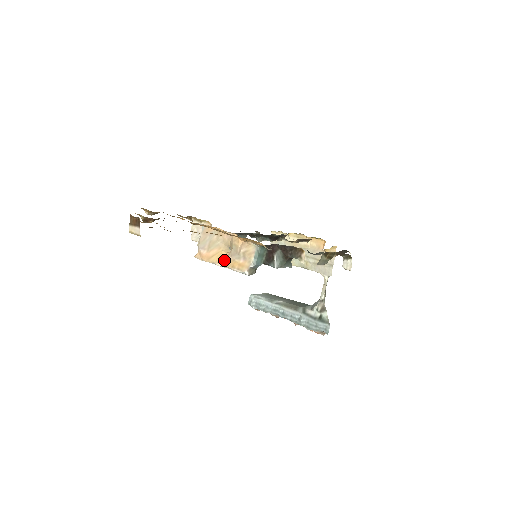
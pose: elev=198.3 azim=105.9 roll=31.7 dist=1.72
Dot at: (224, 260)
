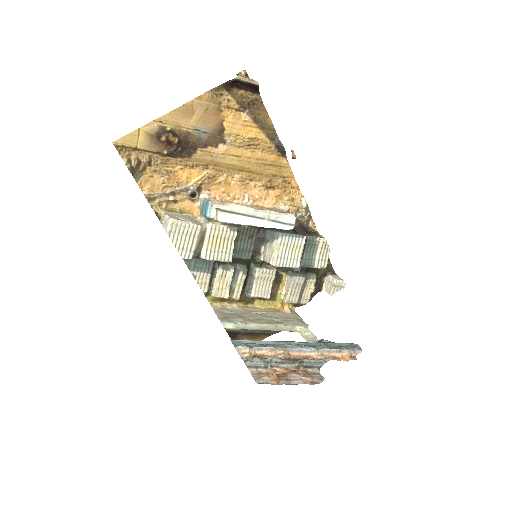
Dot at: occluded
